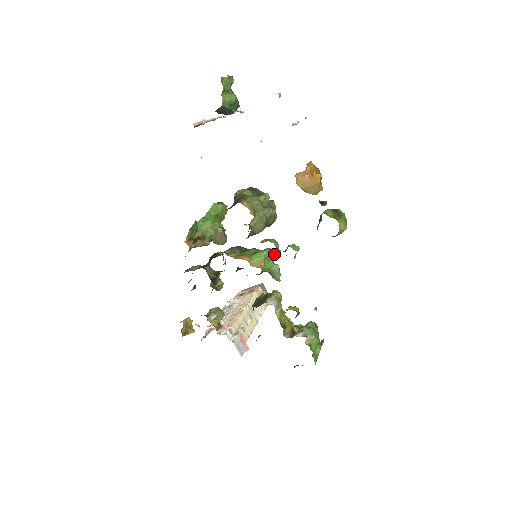
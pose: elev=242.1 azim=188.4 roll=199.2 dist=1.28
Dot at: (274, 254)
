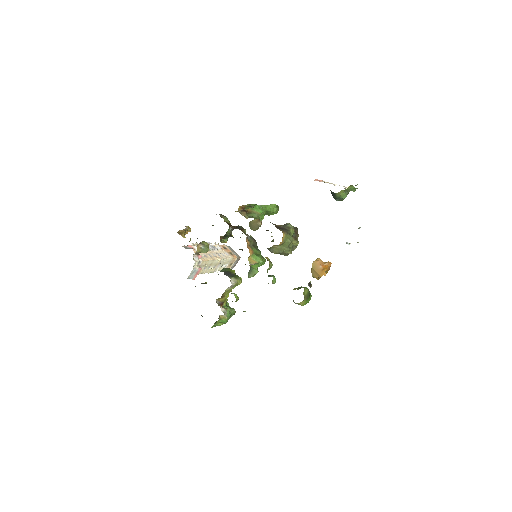
Dot at: occluded
